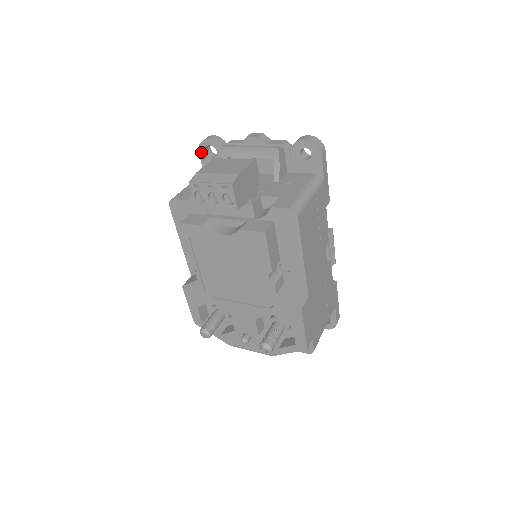
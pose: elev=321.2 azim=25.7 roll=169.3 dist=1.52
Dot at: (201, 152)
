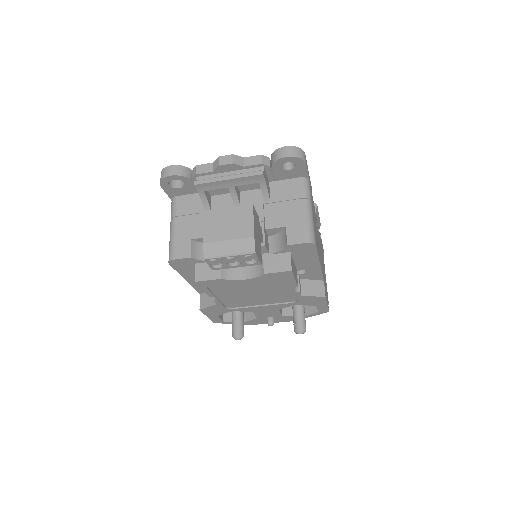
Dot at: (164, 186)
